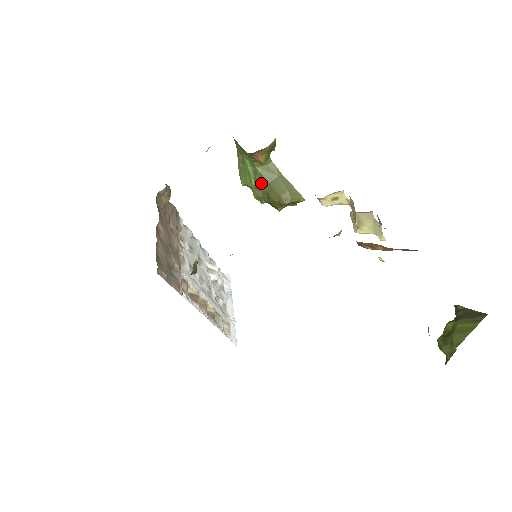
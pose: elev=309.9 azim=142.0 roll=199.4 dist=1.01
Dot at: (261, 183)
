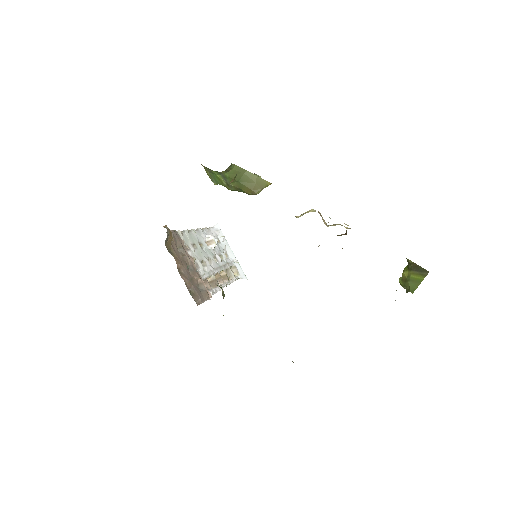
Dot at: (232, 183)
